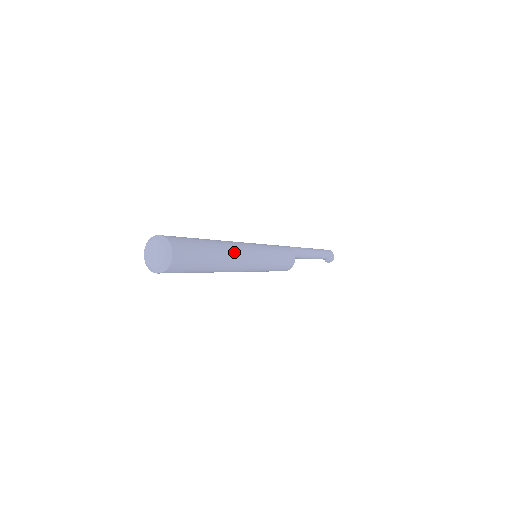
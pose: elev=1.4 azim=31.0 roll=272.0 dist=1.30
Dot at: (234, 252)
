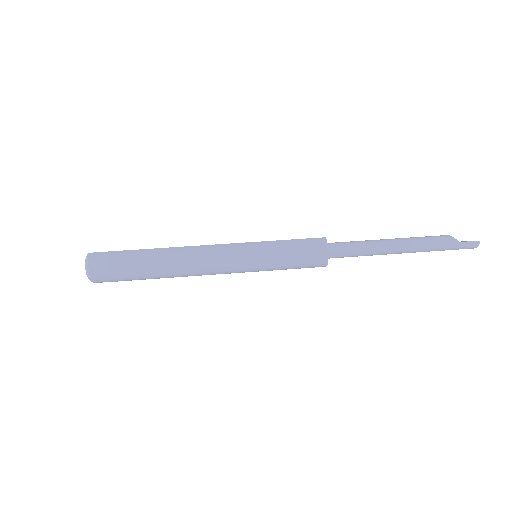
Dot at: occluded
